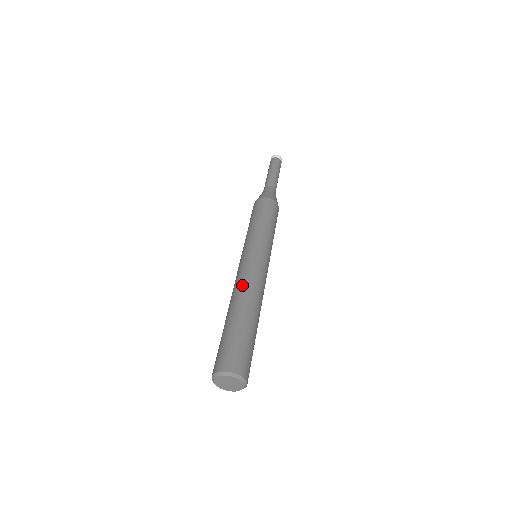
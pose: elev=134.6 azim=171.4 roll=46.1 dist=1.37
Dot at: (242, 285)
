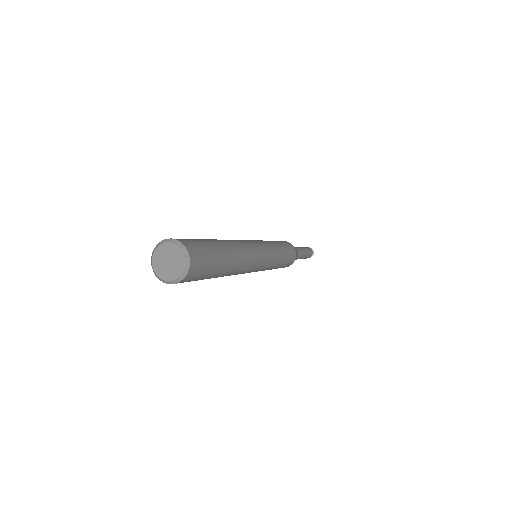
Dot at: occluded
